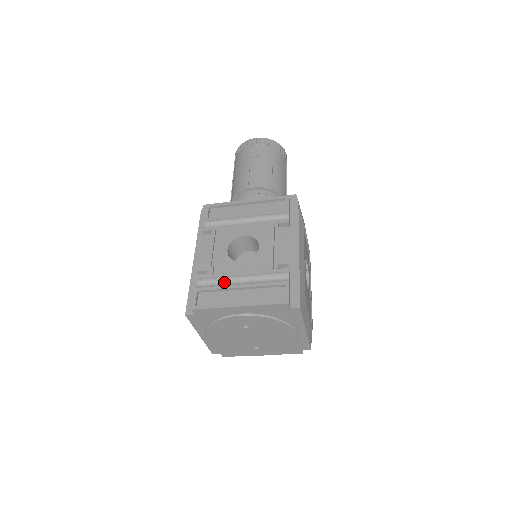
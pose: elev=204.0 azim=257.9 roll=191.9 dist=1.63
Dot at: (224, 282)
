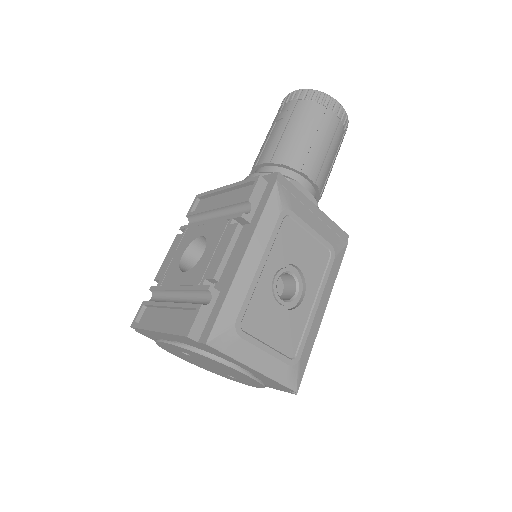
Dot at: (167, 296)
